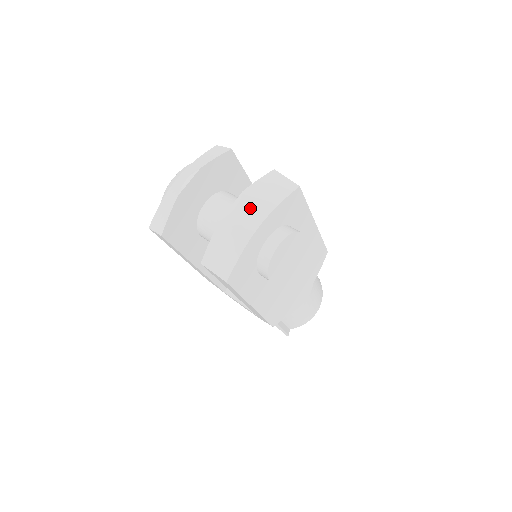
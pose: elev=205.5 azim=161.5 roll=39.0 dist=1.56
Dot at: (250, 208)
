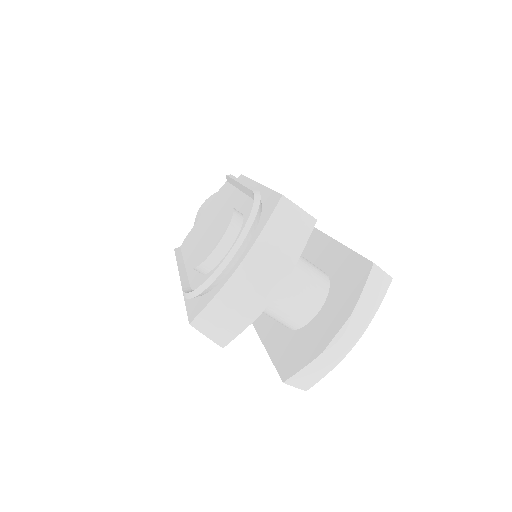
Dot at: (354, 330)
